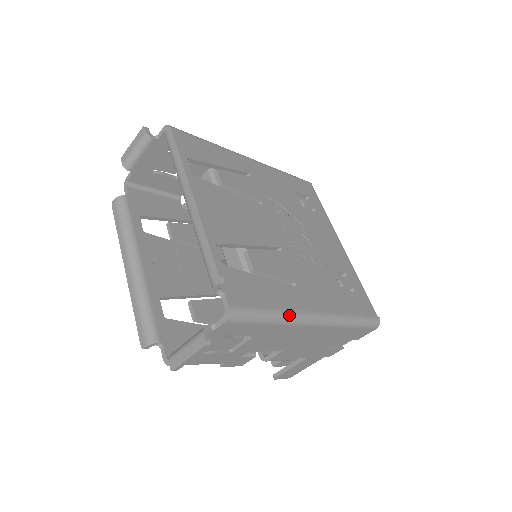
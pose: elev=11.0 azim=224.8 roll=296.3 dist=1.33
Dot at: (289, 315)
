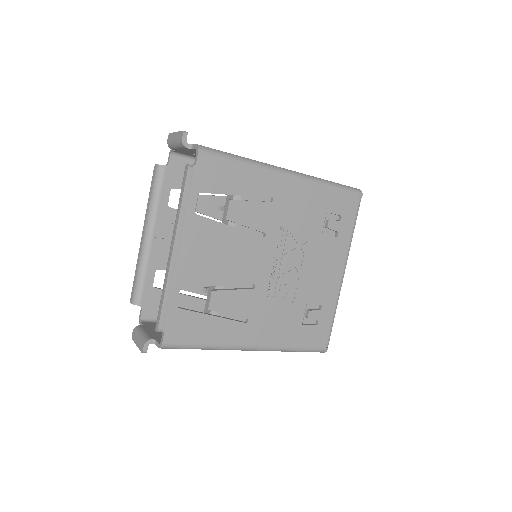
Dot at: (221, 347)
